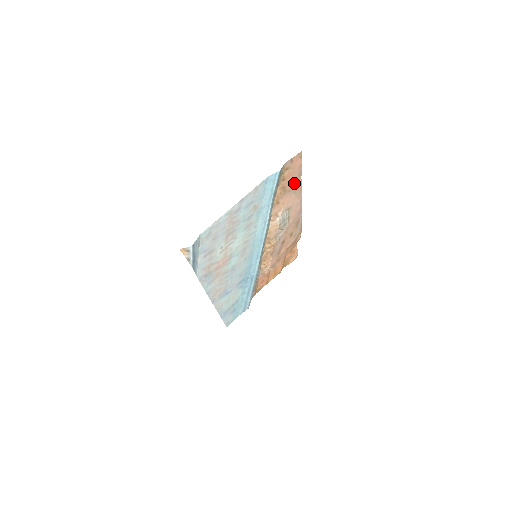
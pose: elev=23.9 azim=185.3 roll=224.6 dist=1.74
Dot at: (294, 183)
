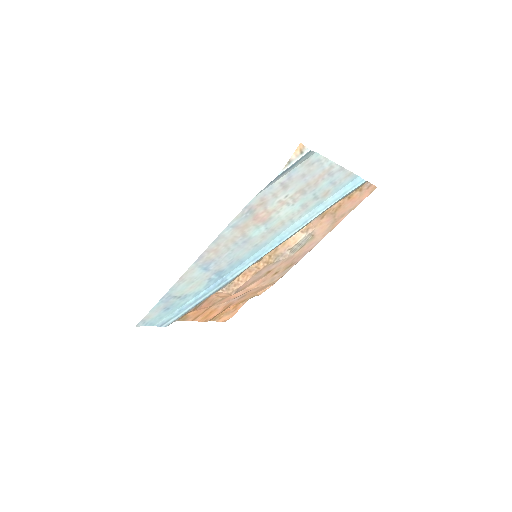
Dot at: (342, 214)
